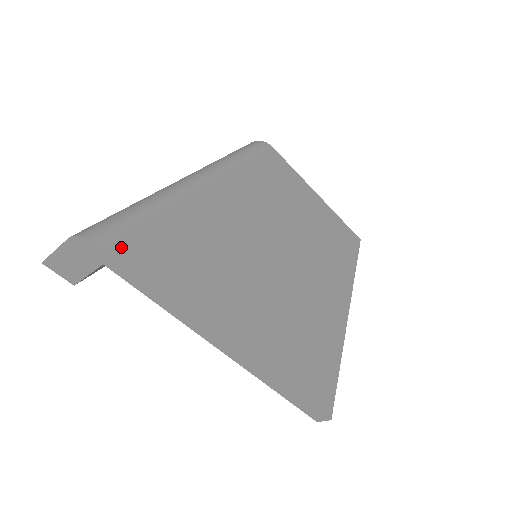
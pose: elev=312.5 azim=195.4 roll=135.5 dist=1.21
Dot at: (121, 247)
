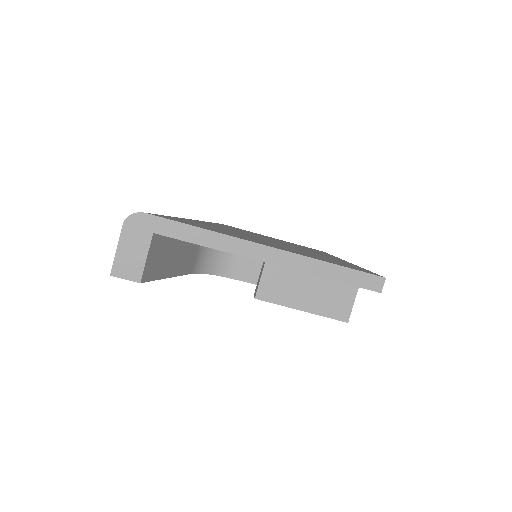
Dot at: (159, 216)
